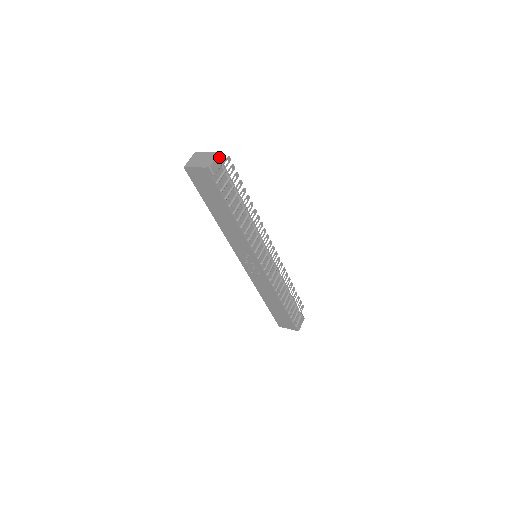
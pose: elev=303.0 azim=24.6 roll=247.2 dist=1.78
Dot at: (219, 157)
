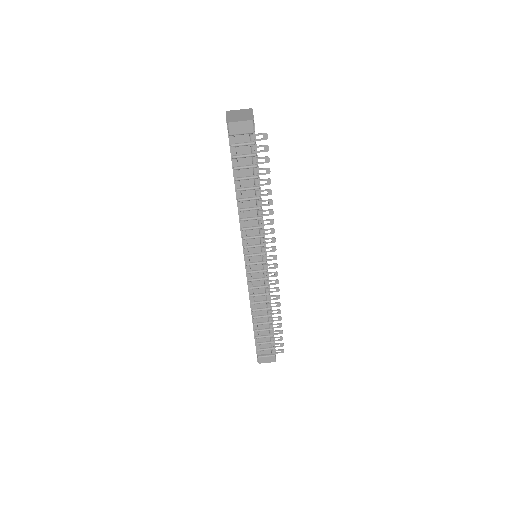
Dot at: (249, 124)
